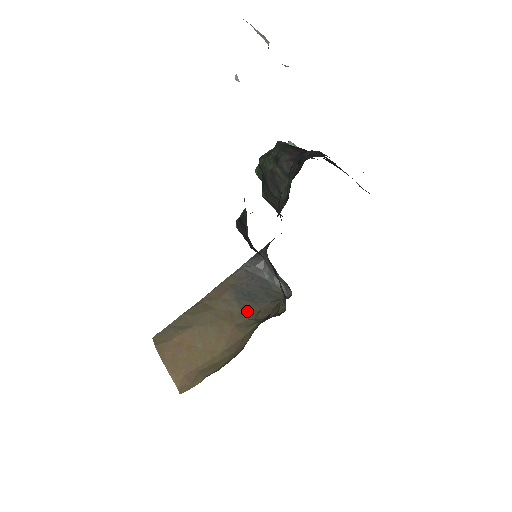
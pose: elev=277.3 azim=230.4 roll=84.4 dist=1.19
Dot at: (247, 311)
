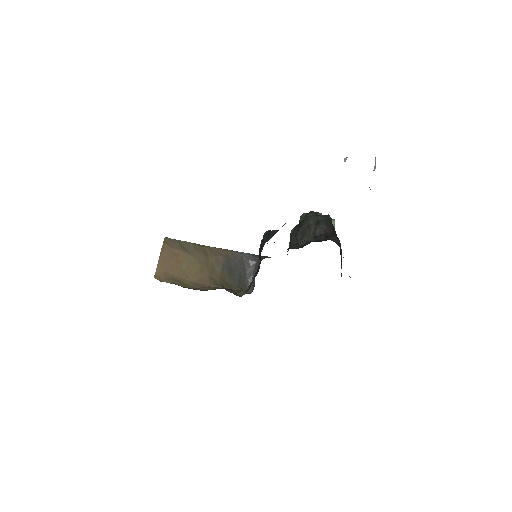
Dot at: (222, 276)
